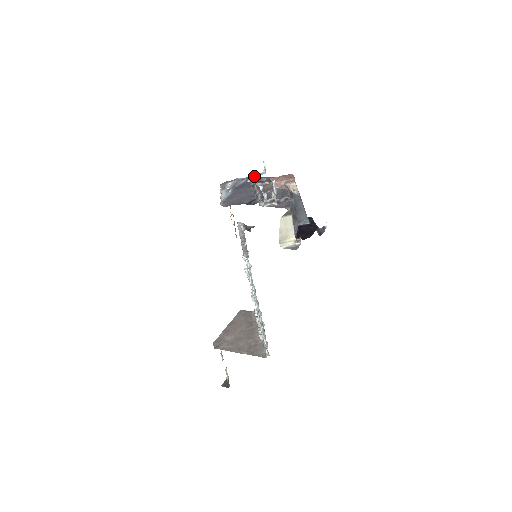
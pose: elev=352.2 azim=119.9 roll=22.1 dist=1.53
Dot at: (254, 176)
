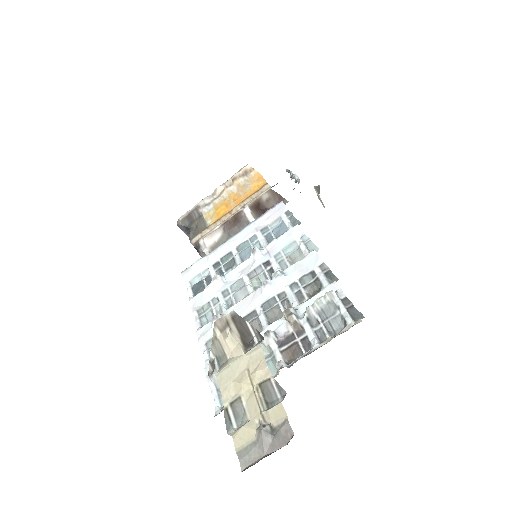
Dot at: occluded
